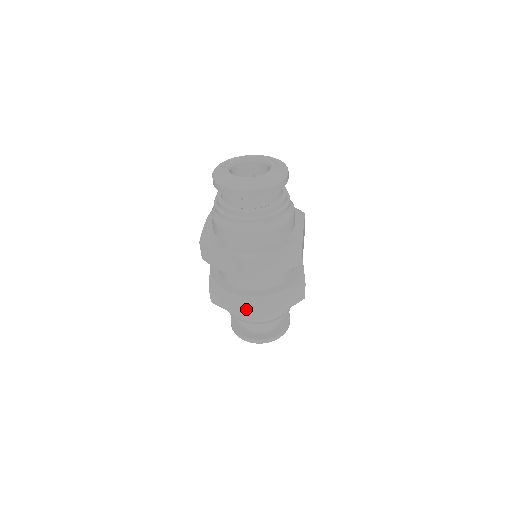
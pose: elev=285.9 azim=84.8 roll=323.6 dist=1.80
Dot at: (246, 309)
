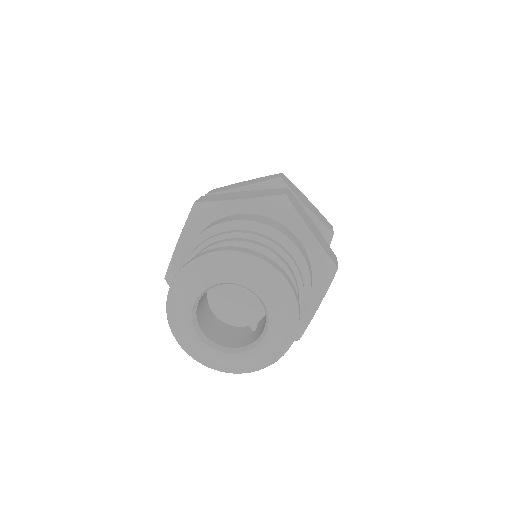
Dot at: occluded
